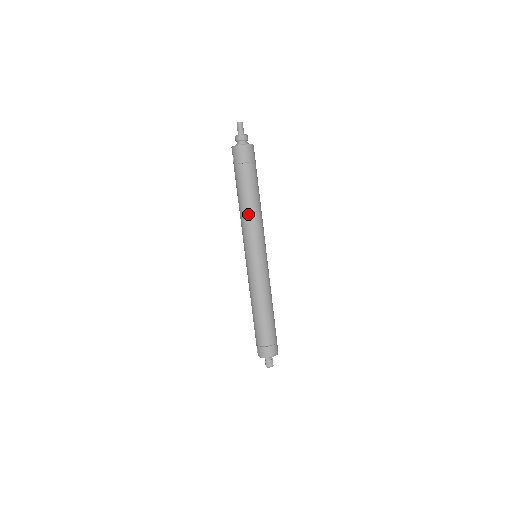
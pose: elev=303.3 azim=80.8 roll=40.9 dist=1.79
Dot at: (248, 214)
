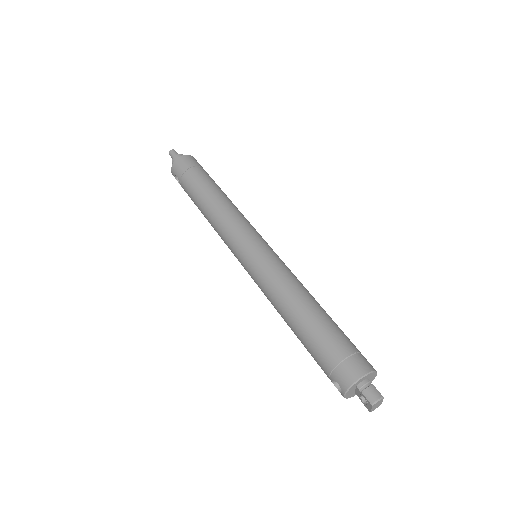
Dot at: (217, 208)
